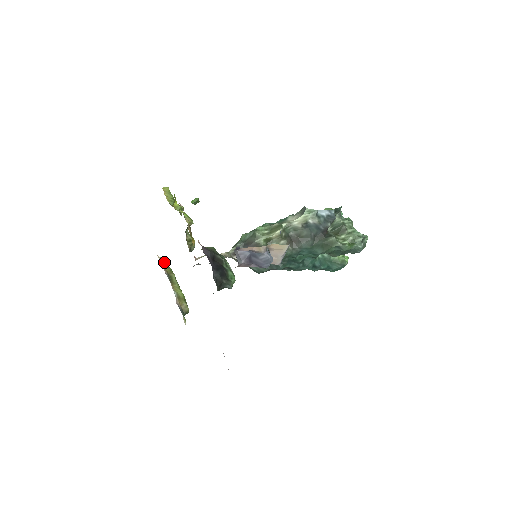
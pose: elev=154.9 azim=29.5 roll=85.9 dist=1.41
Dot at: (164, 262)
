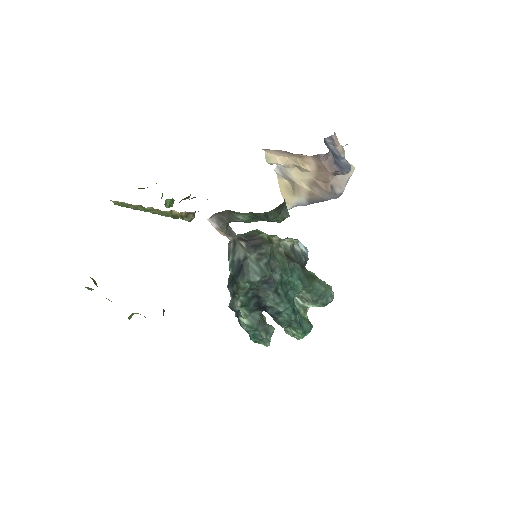
Dot at: (93, 279)
